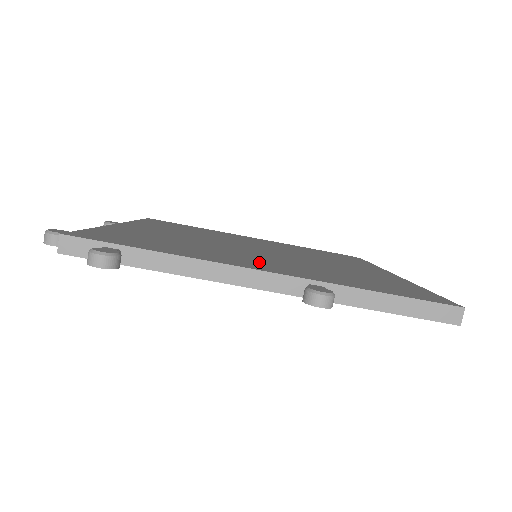
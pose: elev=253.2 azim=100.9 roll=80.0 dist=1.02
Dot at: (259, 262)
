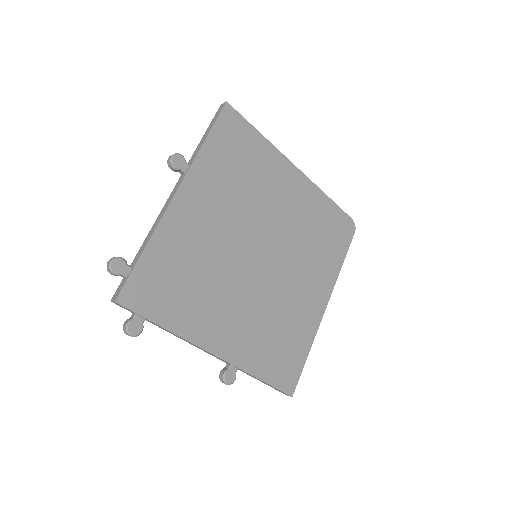
Dot at: (227, 324)
